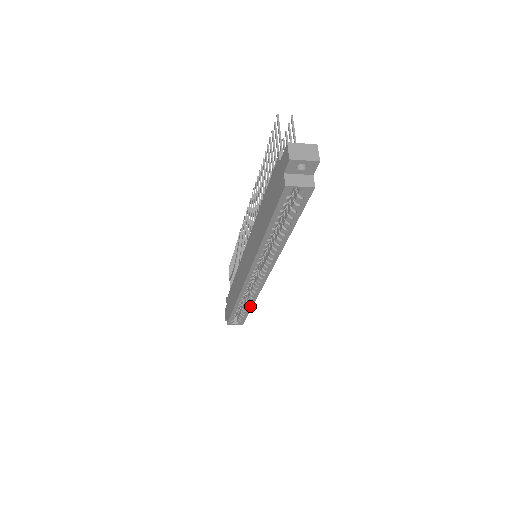
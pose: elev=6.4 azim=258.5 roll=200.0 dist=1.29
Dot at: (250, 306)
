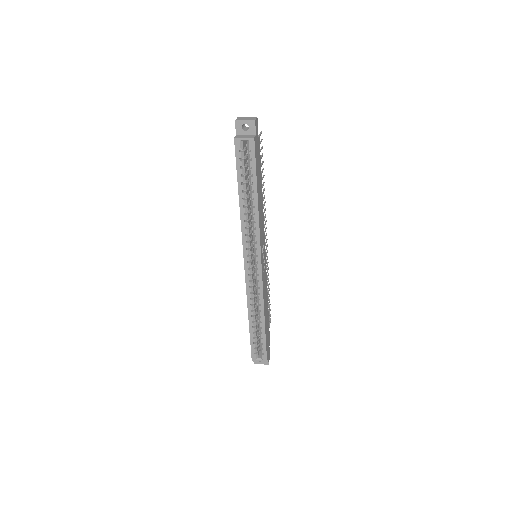
Dot at: (263, 322)
